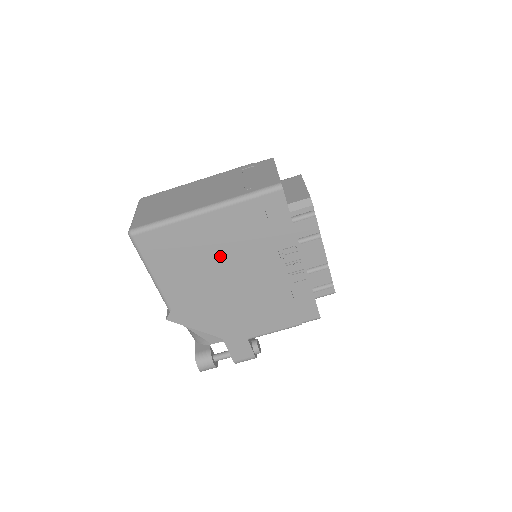
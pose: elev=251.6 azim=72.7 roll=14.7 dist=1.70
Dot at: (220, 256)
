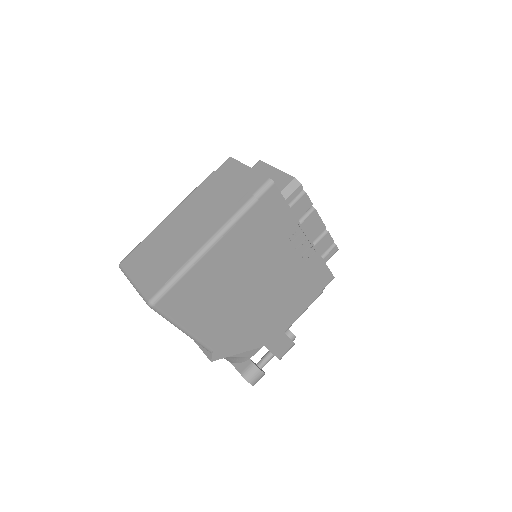
Dot at: (240, 275)
